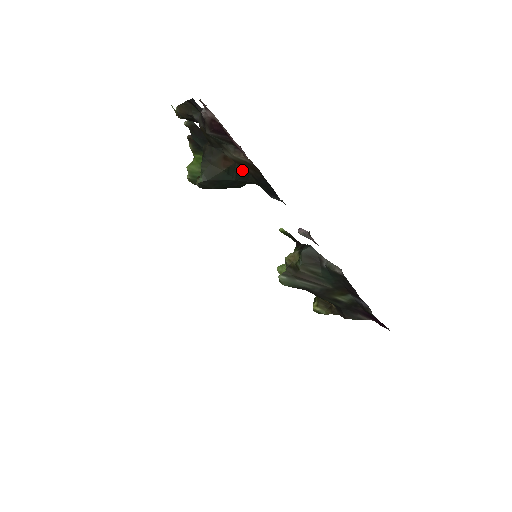
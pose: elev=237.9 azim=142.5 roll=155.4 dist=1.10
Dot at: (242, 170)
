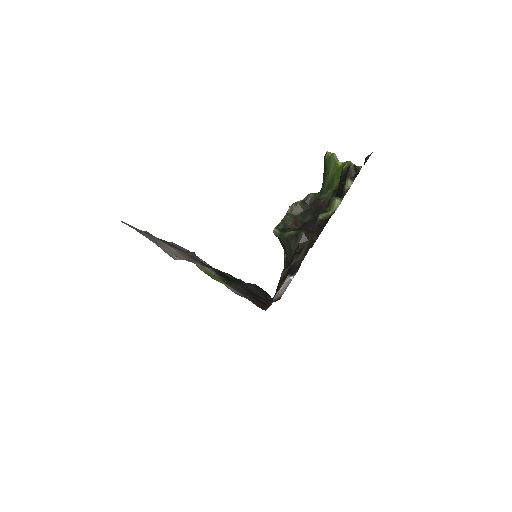
Dot at: occluded
